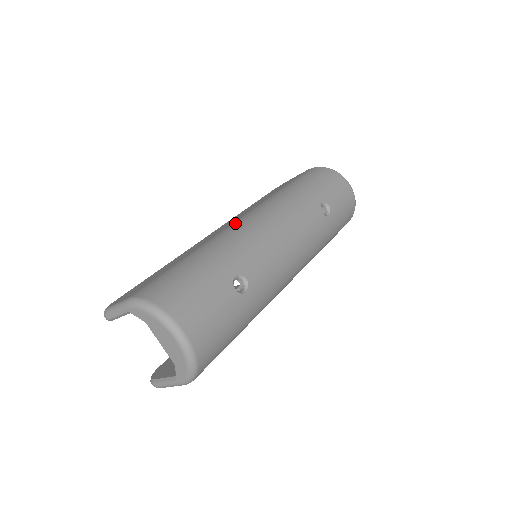
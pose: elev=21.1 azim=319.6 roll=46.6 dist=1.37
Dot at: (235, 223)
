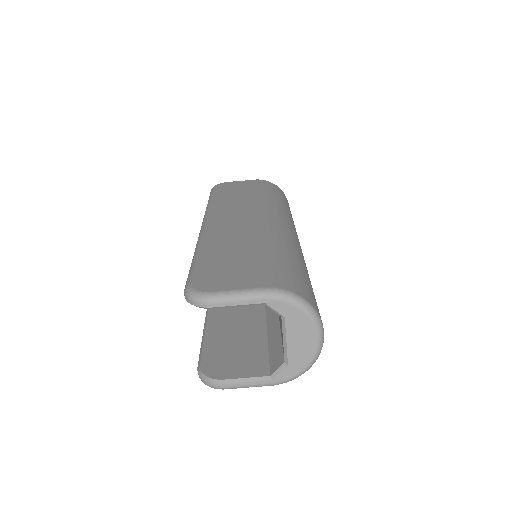
Dot at: (267, 222)
